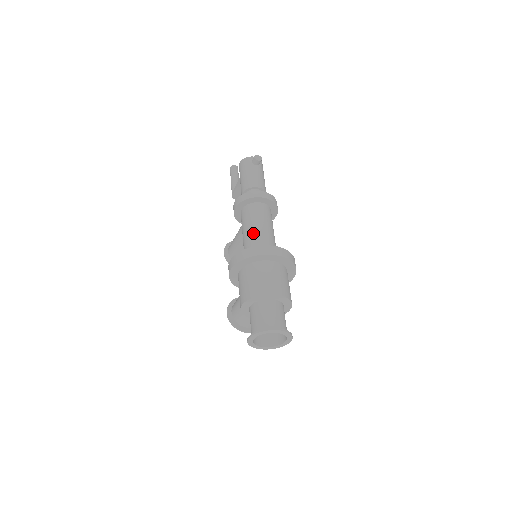
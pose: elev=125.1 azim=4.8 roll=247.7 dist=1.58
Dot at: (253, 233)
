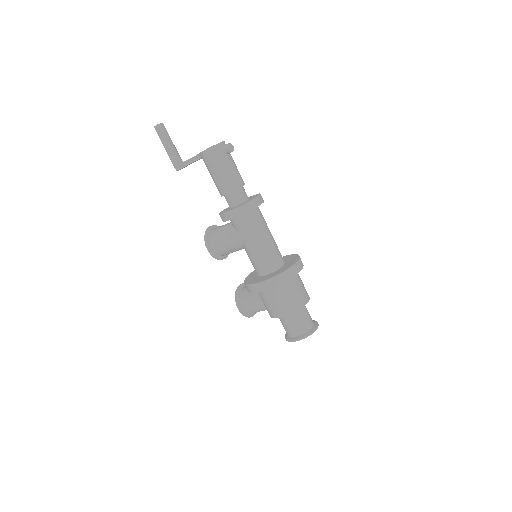
Dot at: (264, 247)
